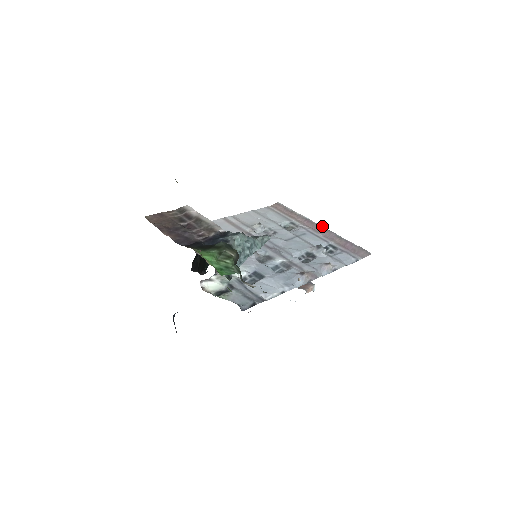
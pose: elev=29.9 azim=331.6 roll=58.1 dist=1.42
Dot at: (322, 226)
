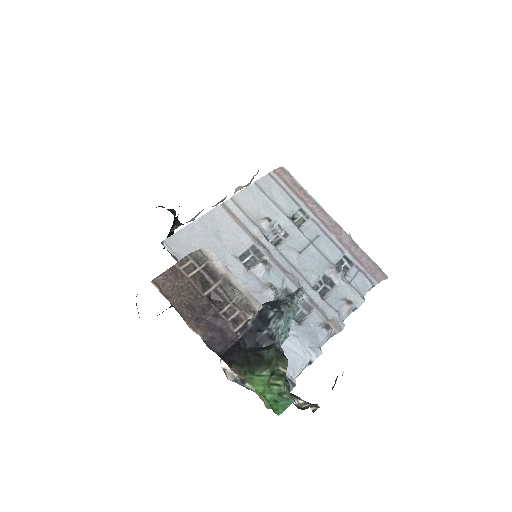
Dot at: occluded
